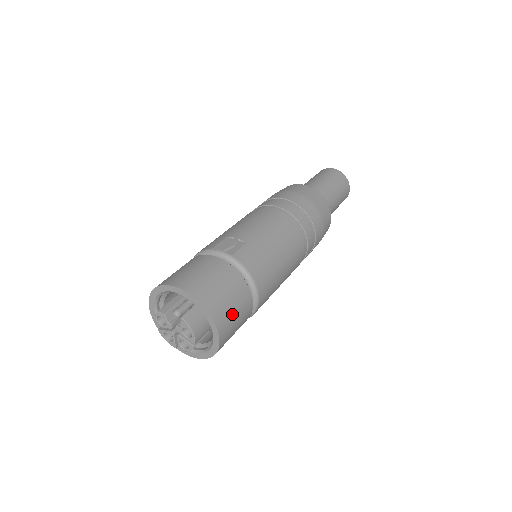
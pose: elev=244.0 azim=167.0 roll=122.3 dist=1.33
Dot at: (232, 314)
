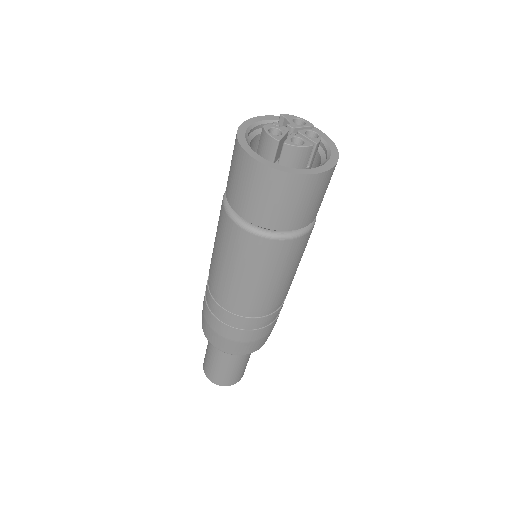
Dot at: occluded
